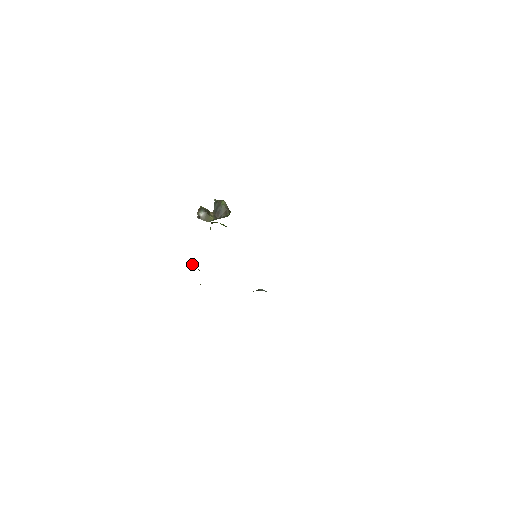
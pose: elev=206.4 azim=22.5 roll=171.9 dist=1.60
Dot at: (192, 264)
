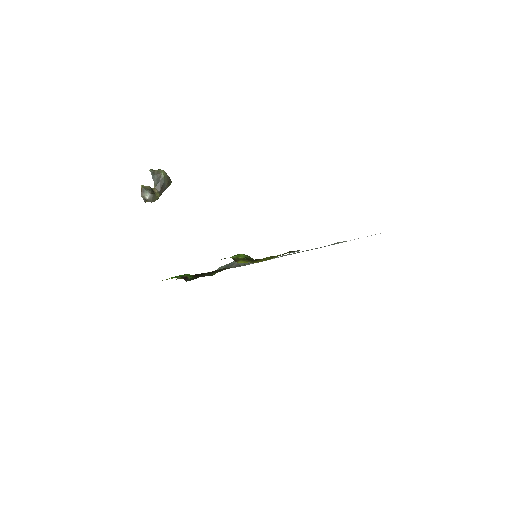
Dot at: (187, 276)
